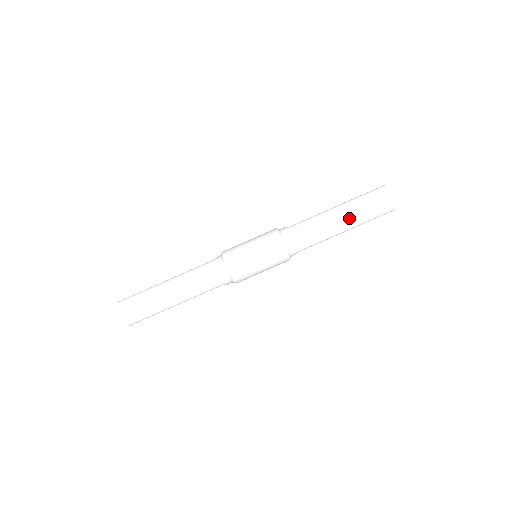
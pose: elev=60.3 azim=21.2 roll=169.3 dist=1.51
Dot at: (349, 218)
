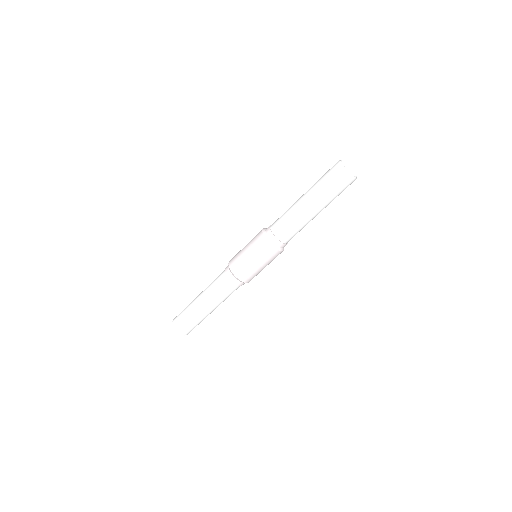
Dot at: (314, 201)
